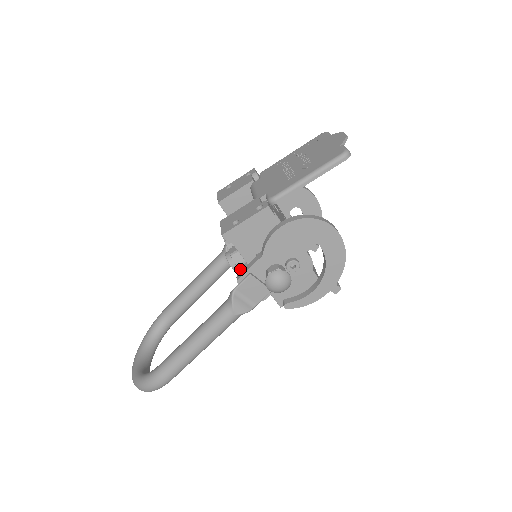
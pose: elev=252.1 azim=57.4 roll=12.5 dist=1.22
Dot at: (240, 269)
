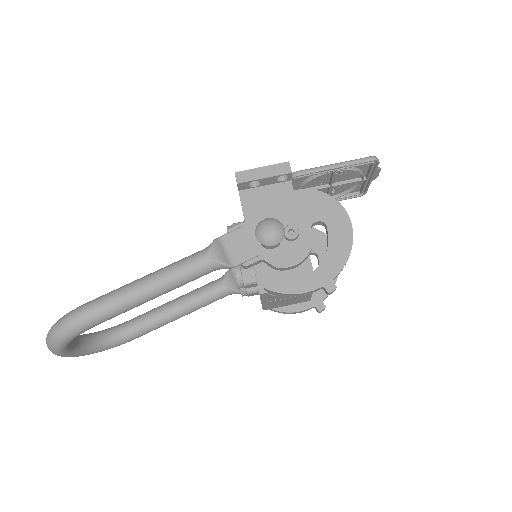
Dot at: occluded
